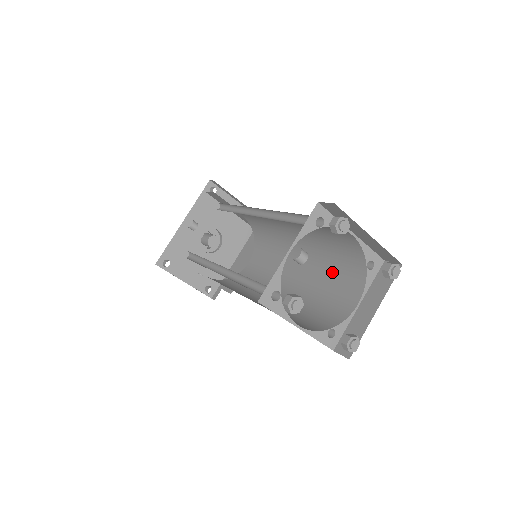
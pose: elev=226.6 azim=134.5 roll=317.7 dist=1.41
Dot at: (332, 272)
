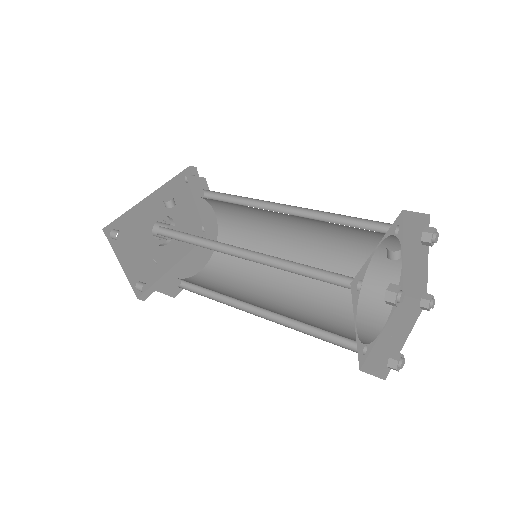
Dot at: (342, 294)
